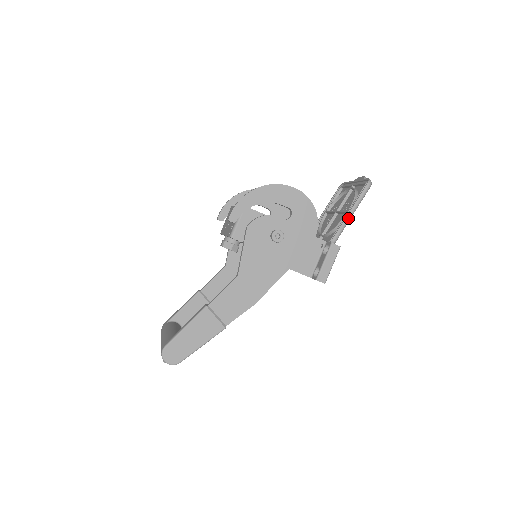
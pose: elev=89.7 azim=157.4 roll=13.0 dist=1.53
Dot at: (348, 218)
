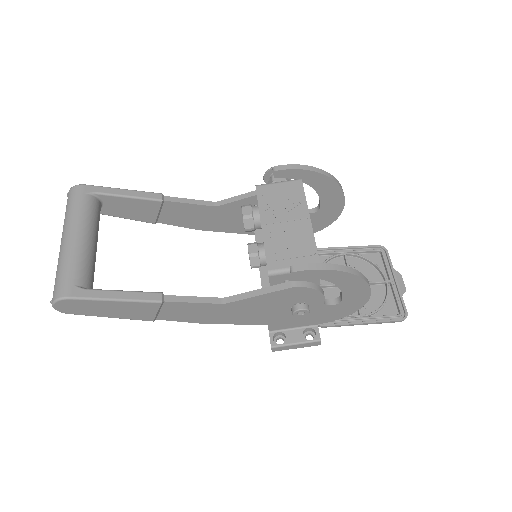
Dot at: occluded
